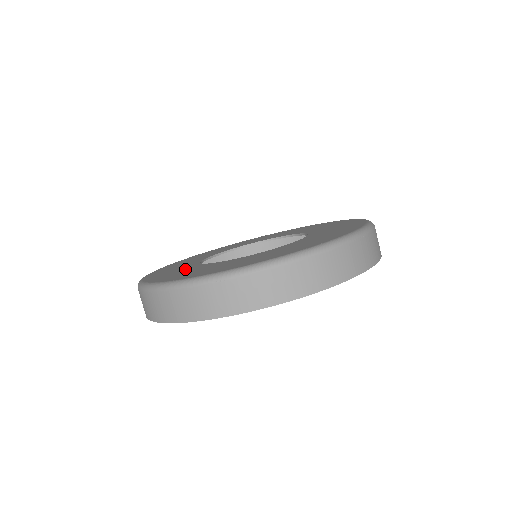
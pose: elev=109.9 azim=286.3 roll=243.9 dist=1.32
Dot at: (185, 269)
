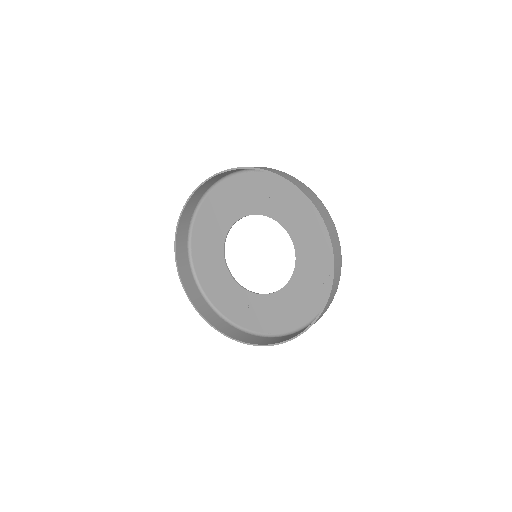
Dot at: (220, 223)
